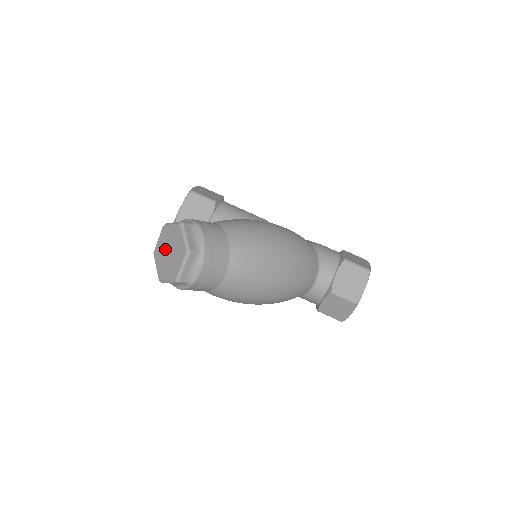
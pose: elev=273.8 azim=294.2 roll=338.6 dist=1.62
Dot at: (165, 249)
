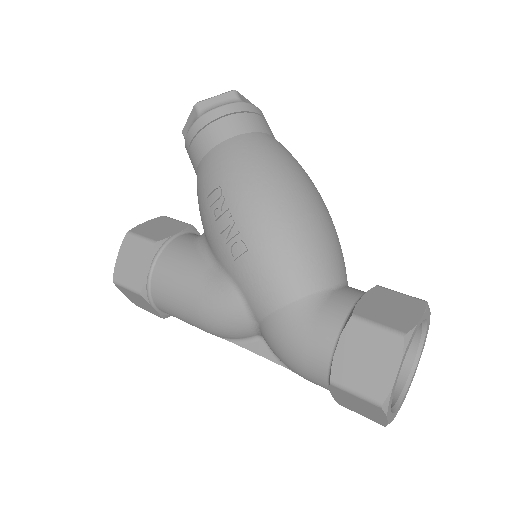
Dot at: occluded
